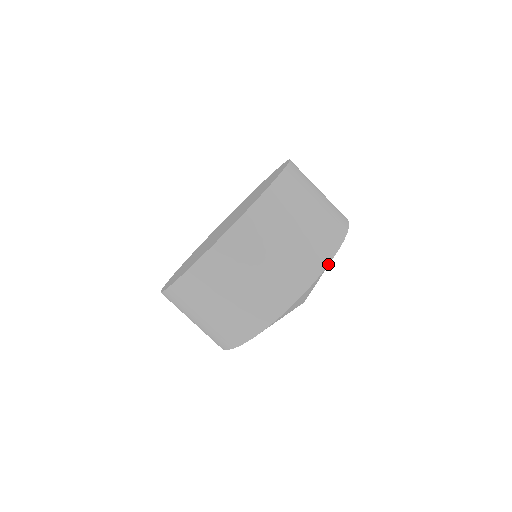
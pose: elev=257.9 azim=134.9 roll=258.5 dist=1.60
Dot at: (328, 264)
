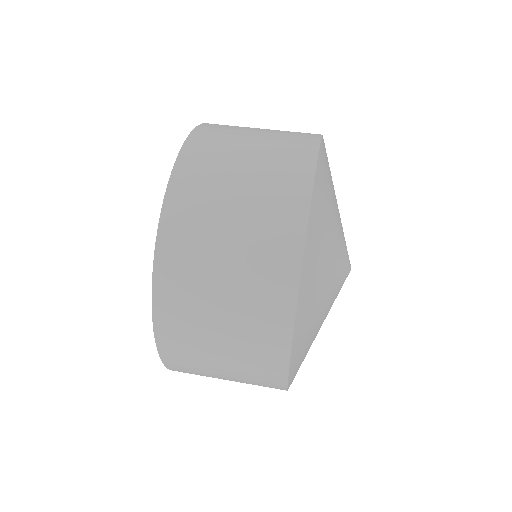
Dot at: occluded
